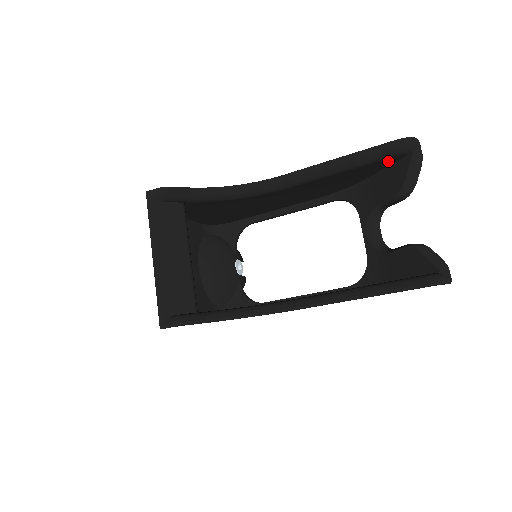
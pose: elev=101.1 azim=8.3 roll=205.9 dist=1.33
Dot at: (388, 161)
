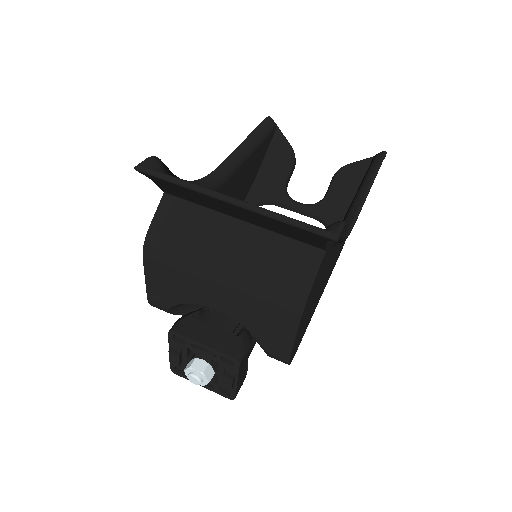
Dot at: (268, 141)
